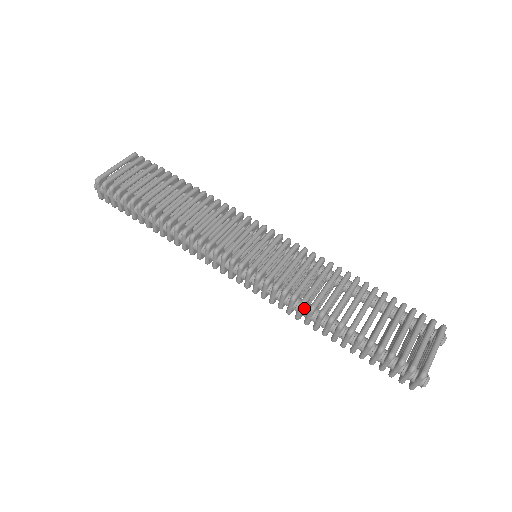
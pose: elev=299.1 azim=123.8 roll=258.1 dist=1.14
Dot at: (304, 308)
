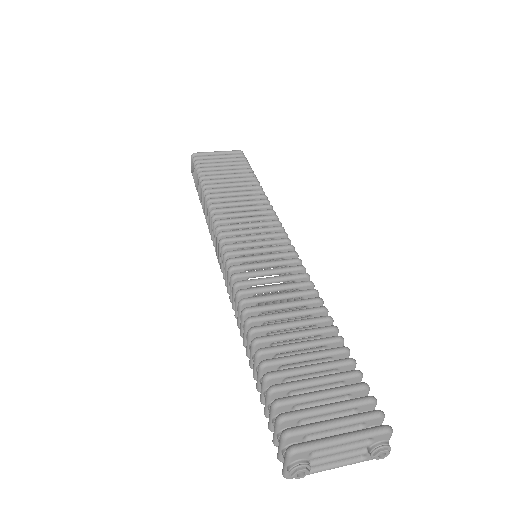
Dot at: occluded
